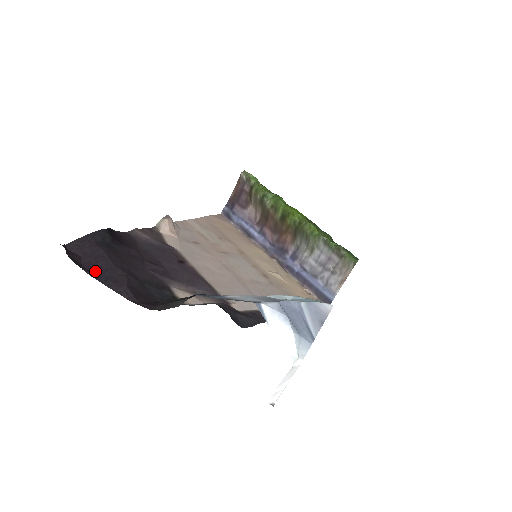
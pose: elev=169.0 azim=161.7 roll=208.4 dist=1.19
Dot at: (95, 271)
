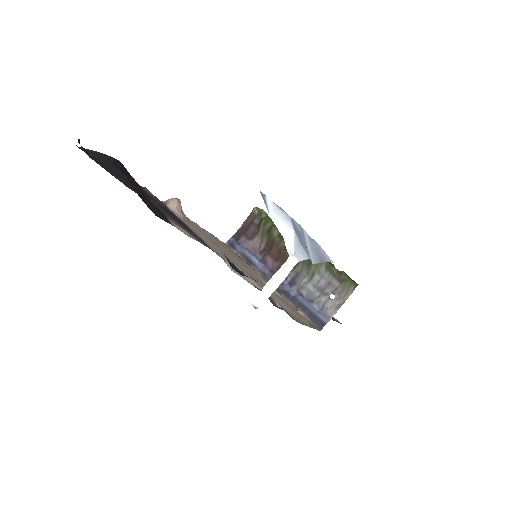
Dot at: (101, 164)
